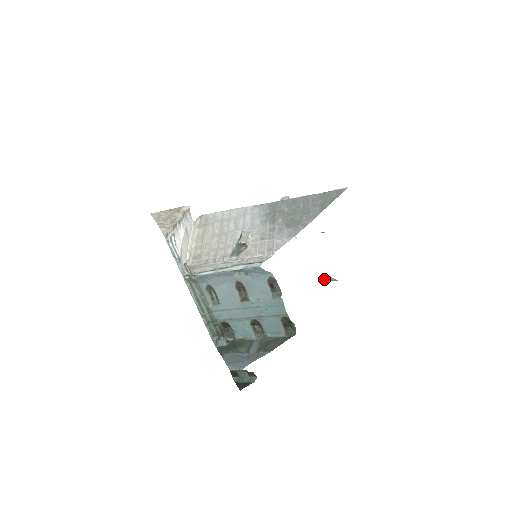
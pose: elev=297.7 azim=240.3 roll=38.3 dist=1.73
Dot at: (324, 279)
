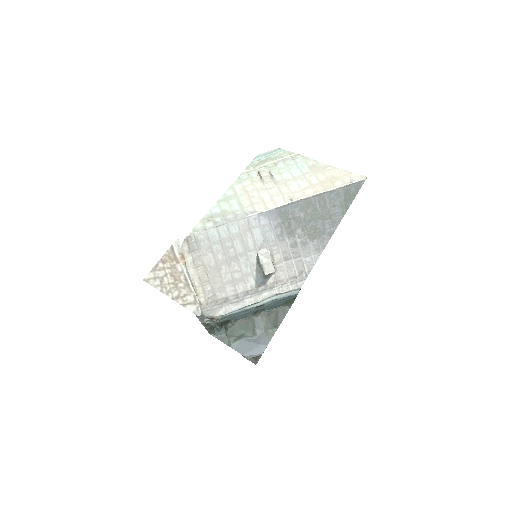
Dot at: occluded
